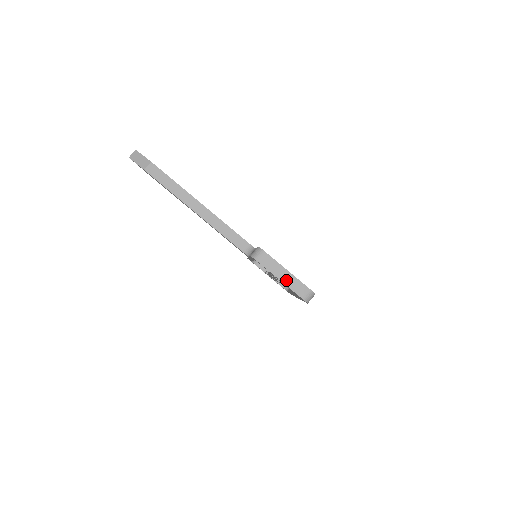
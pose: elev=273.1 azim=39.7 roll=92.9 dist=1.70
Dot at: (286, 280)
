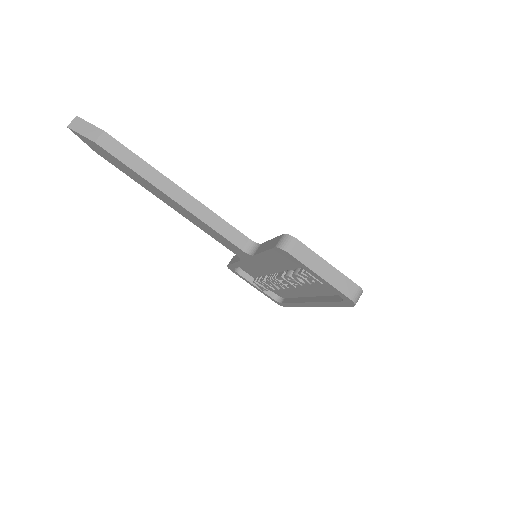
Dot at: (328, 276)
